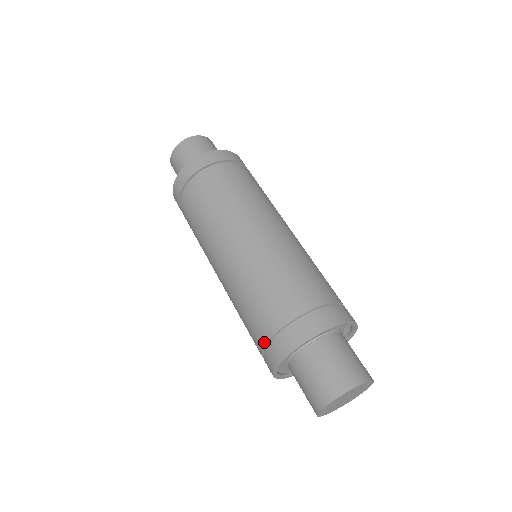
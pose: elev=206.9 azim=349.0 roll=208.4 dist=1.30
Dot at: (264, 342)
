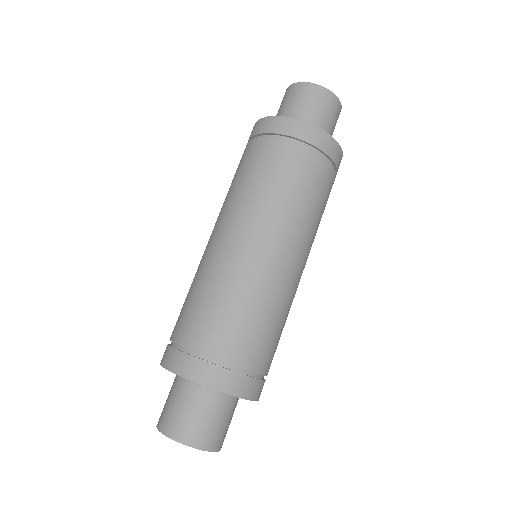
Dot at: occluded
